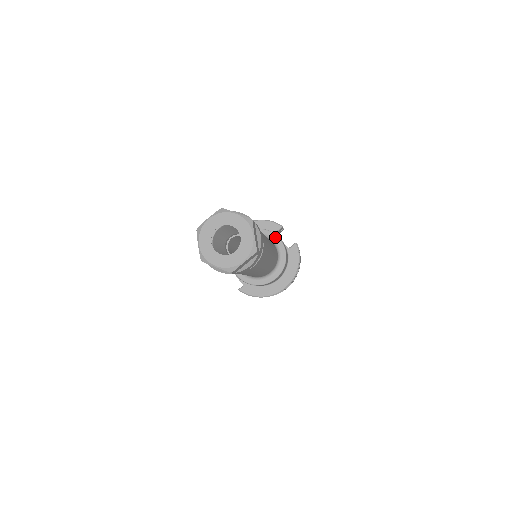
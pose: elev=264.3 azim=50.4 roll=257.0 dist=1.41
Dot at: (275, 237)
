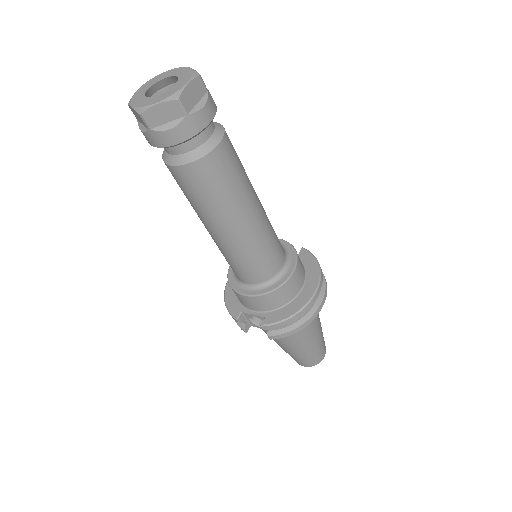
Dot at: occluded
